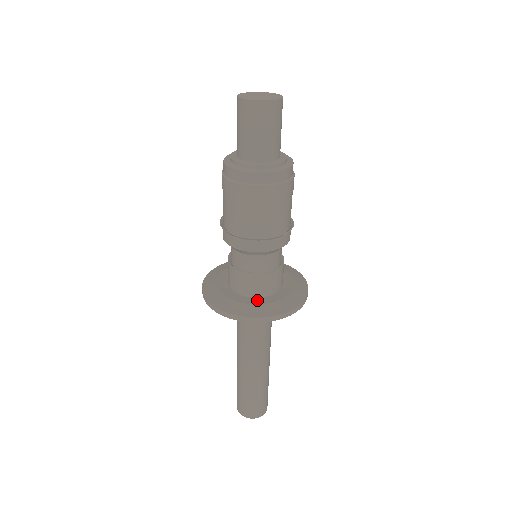
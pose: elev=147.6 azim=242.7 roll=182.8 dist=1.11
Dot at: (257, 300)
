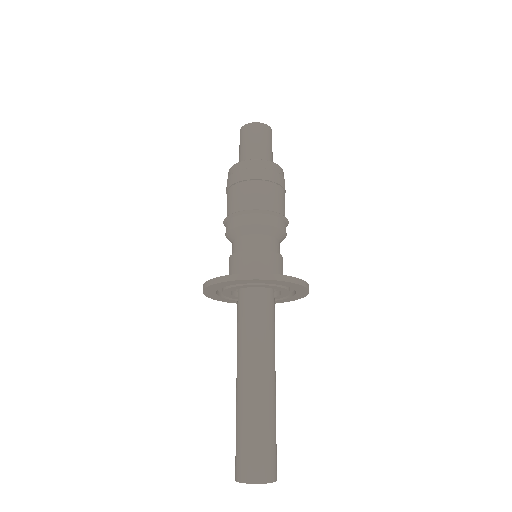
Dot at: occluded
